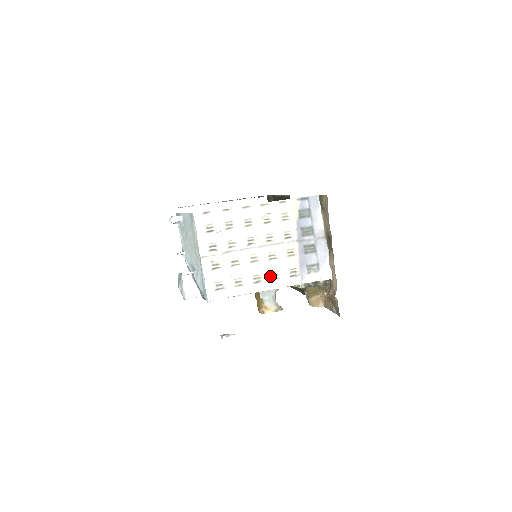
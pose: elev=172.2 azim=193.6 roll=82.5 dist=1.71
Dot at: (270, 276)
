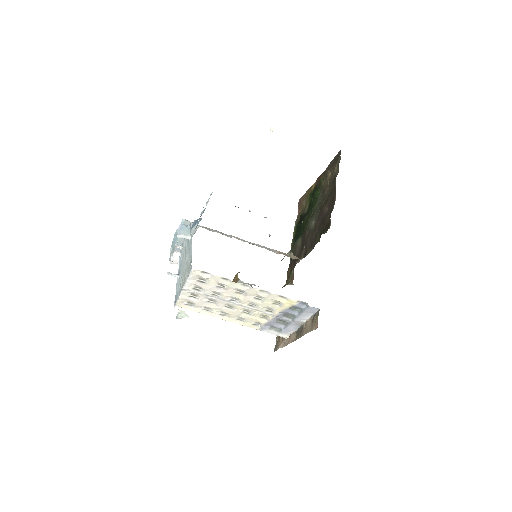
Dot at: (236, 317)
